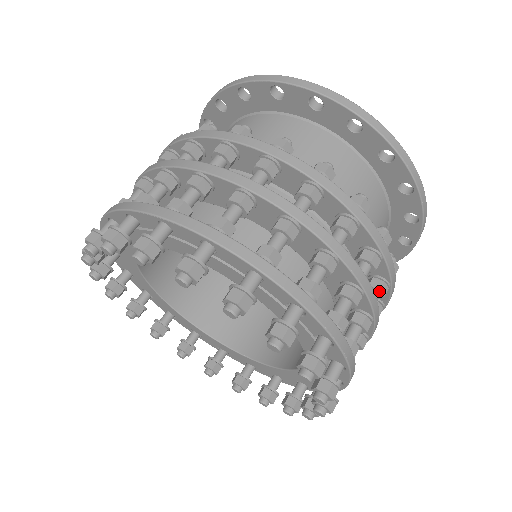
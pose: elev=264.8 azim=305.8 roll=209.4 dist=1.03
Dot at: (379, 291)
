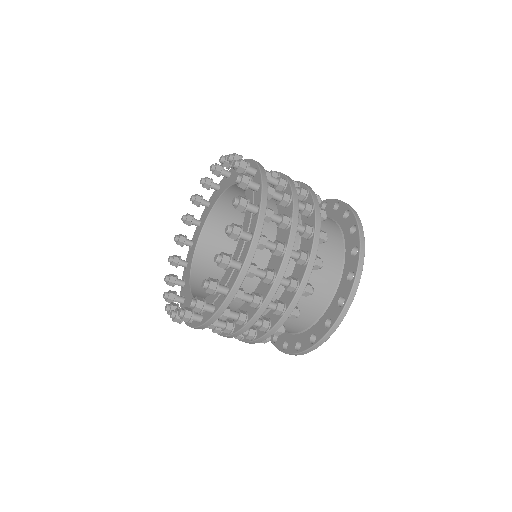
Dot at: (291, 280)
